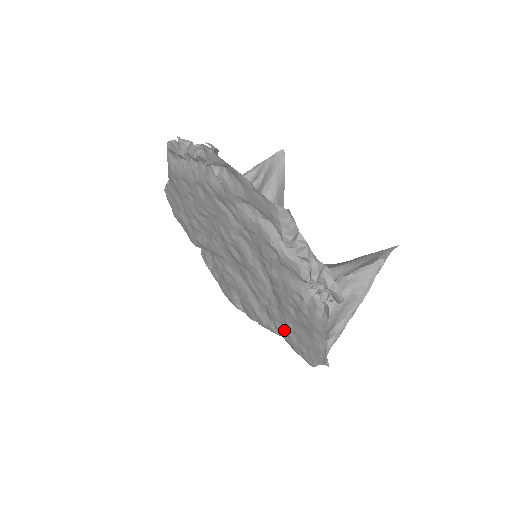
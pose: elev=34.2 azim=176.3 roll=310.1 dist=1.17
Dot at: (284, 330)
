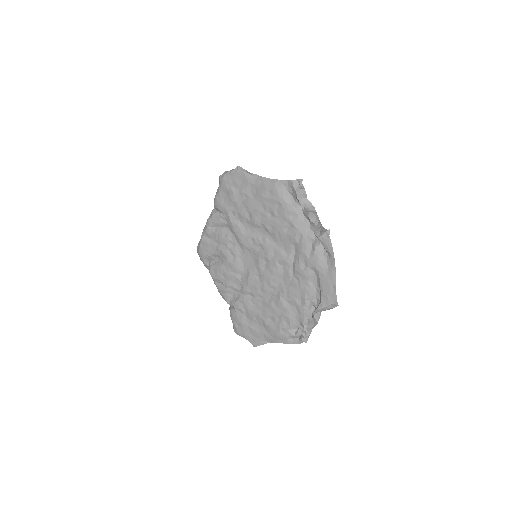
Dot at: (243, 311)
